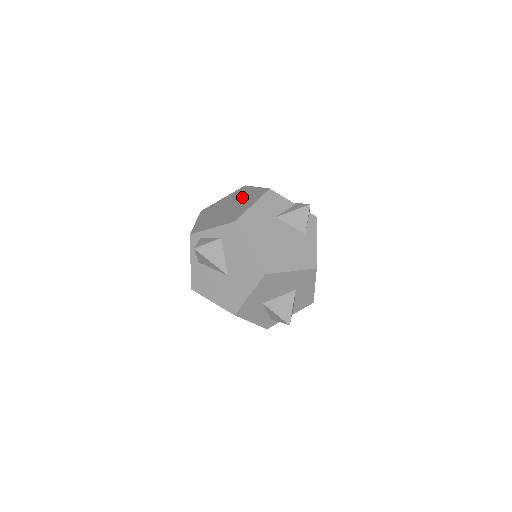
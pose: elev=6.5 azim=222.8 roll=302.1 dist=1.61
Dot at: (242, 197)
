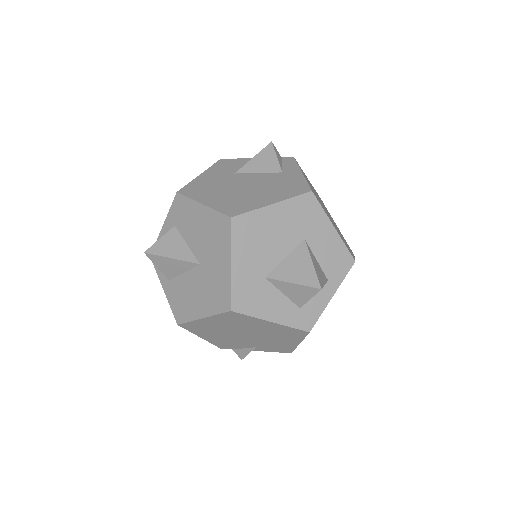
Dot at: occluded
